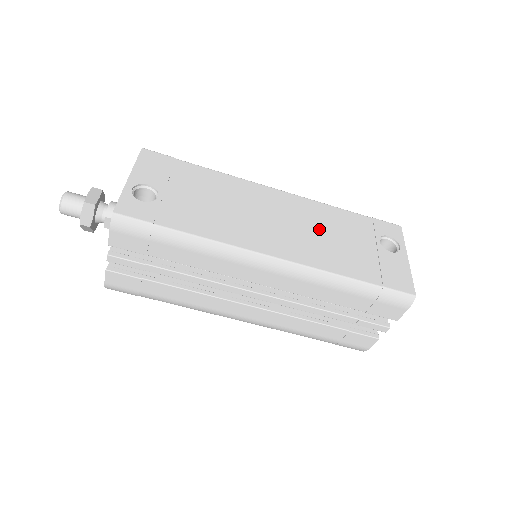
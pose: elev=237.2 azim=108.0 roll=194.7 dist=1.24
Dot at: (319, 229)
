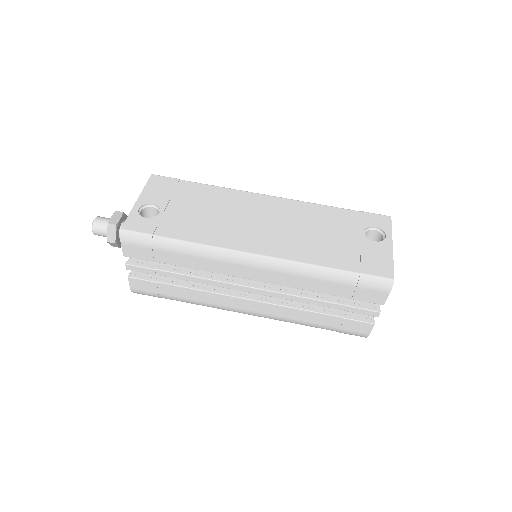
Dot at: (304, 226)
